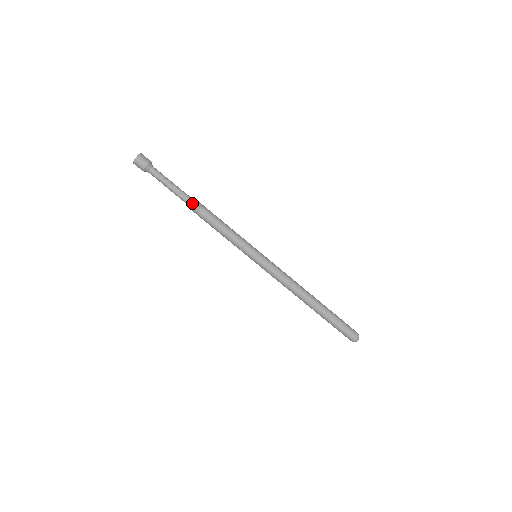
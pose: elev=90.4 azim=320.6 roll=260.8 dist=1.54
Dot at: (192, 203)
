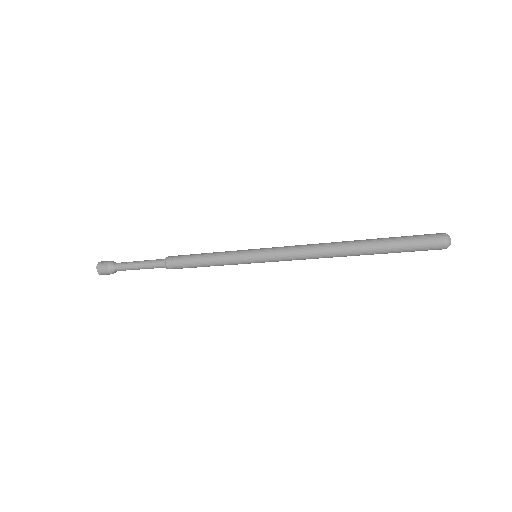
Dot at: (163, 262)
